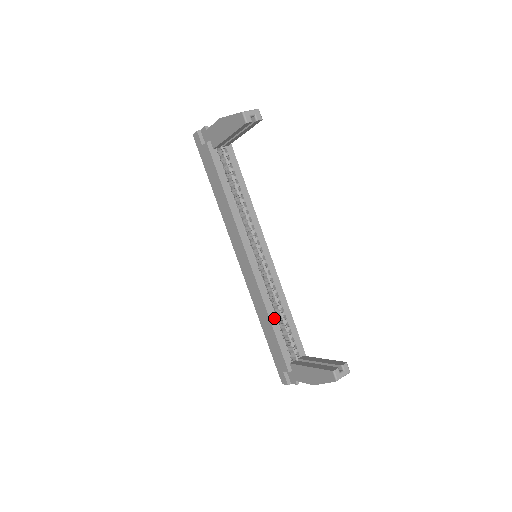
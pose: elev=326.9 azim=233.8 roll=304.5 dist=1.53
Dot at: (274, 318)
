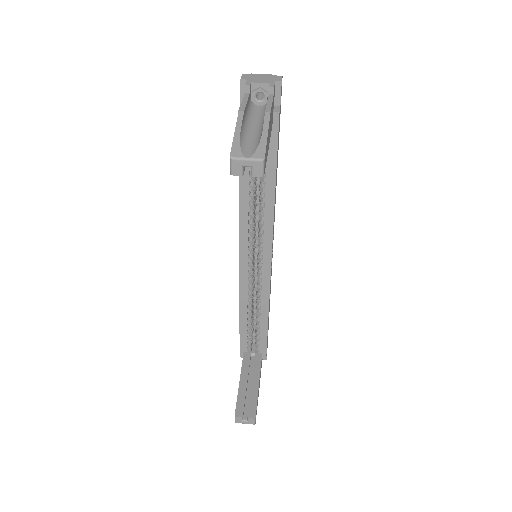
Dot at: (245, 316)
